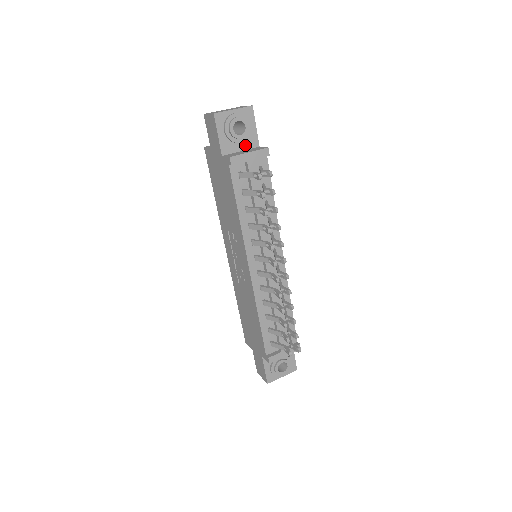
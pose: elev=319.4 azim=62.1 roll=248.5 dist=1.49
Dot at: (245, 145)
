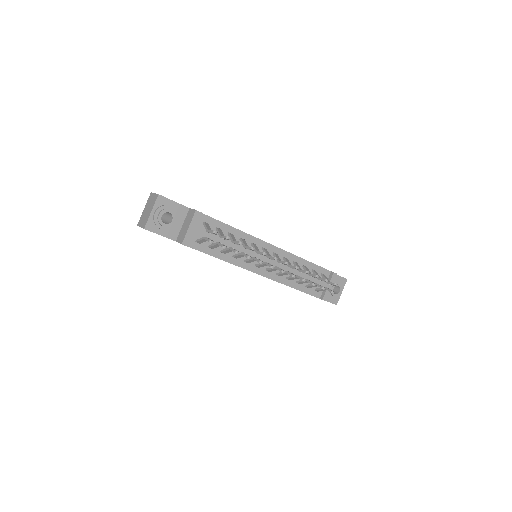
Dot at: (181, 219)
